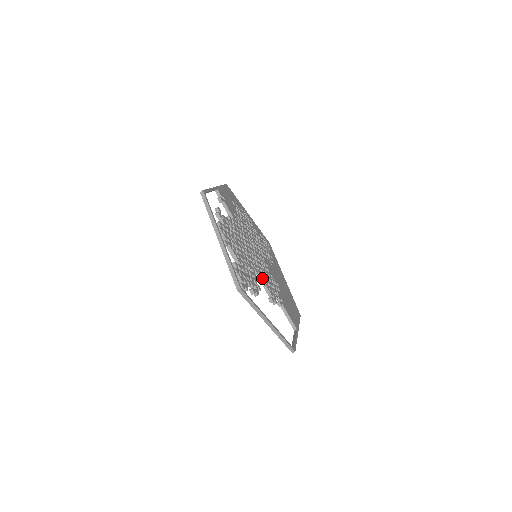
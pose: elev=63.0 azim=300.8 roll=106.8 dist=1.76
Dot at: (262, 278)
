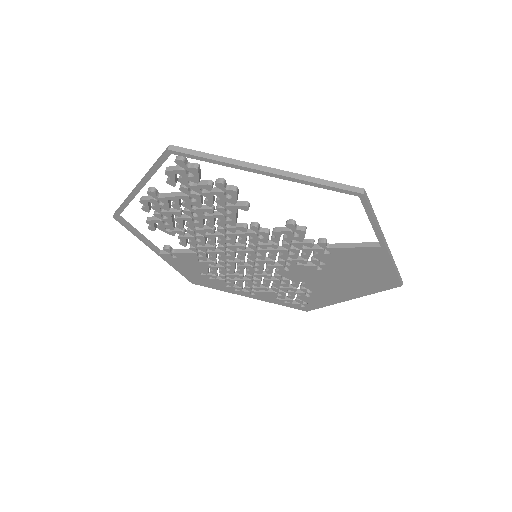
Dot at: (262, 229)
